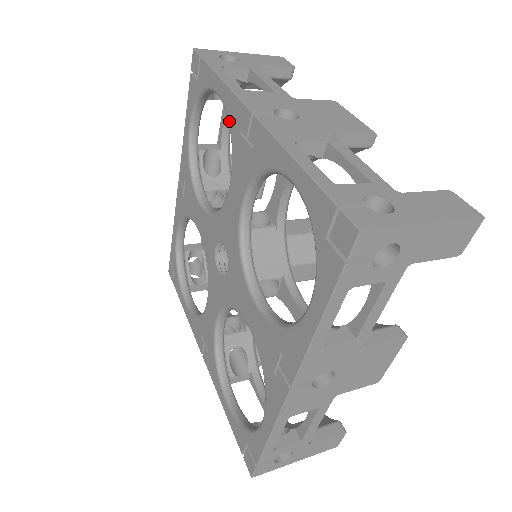
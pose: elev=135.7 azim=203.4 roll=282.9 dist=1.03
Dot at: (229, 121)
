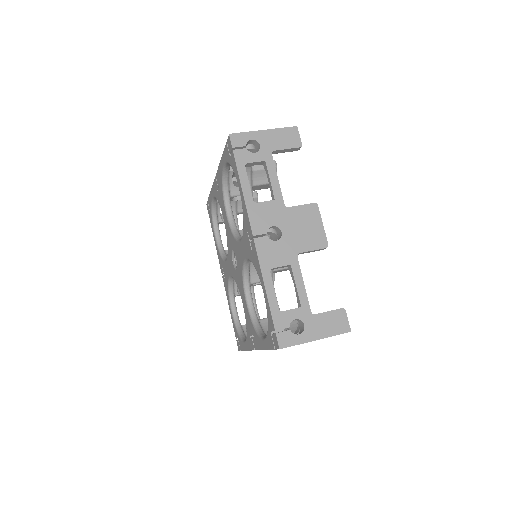
Dot at: (215, 197)
